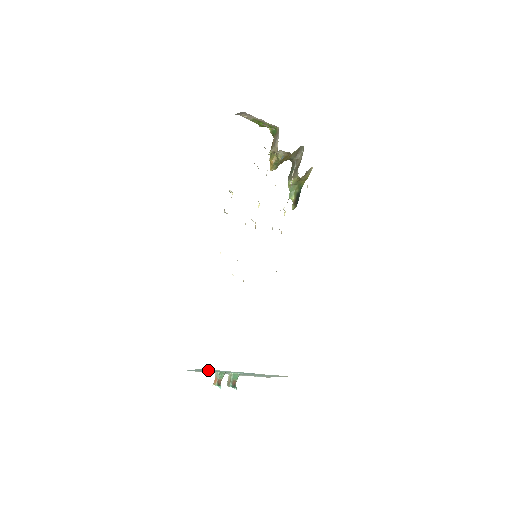
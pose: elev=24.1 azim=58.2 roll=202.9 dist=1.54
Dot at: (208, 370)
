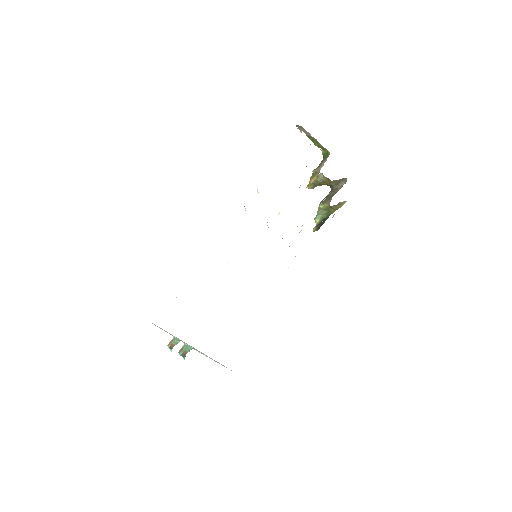
Dot at: occluded
